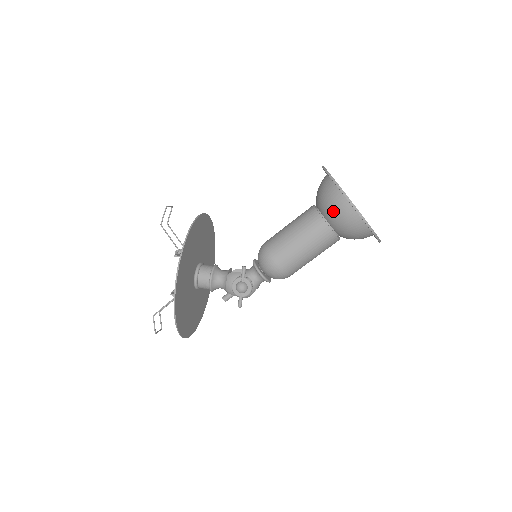
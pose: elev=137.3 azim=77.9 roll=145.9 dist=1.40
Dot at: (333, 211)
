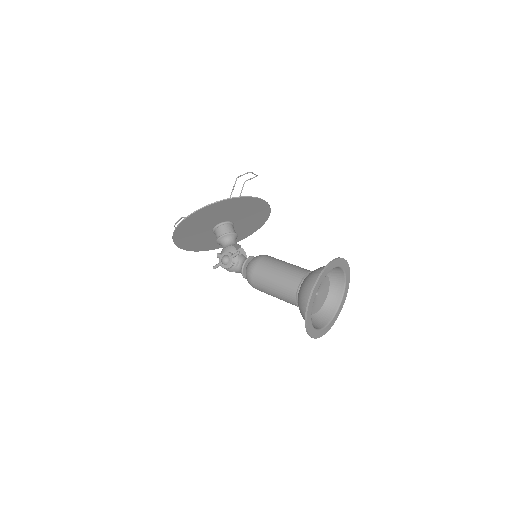
Dot at: (305, 286)
